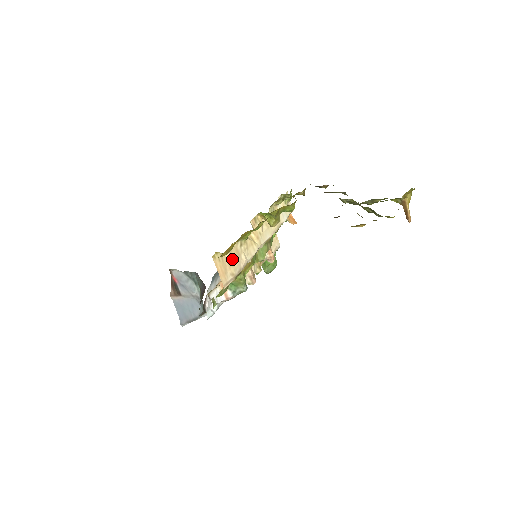
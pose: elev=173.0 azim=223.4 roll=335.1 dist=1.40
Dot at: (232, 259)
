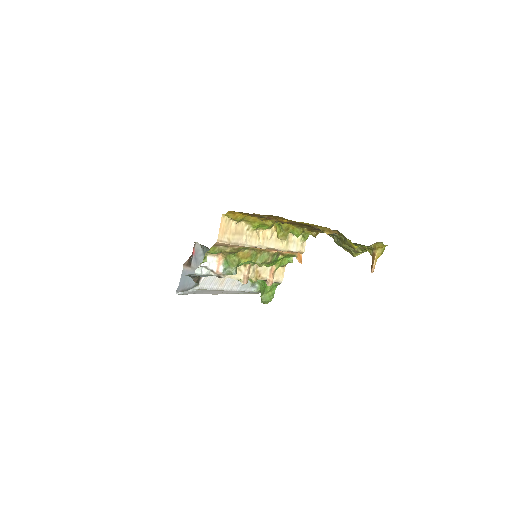
Dot at: (235, 230)
